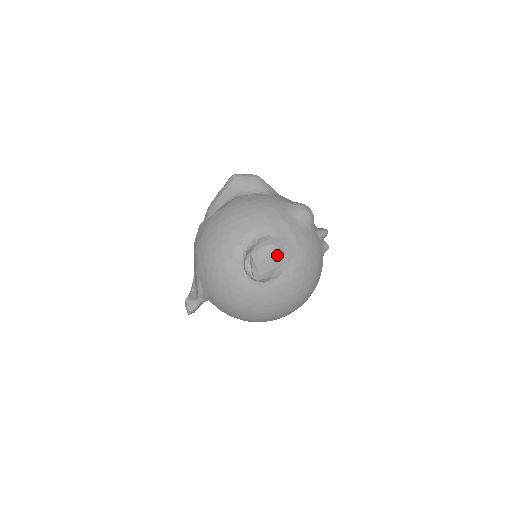
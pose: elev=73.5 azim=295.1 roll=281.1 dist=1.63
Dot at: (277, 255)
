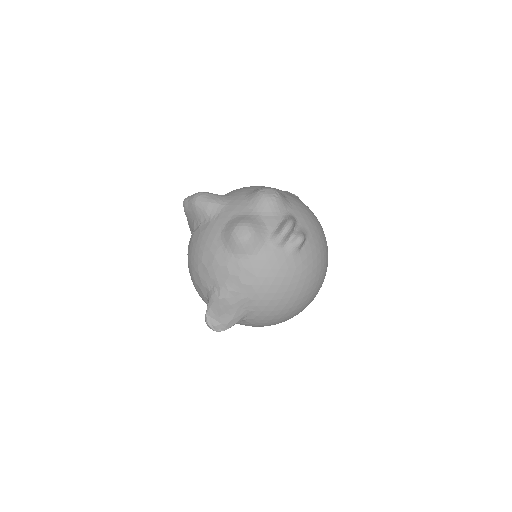
Dot at: (229, 304)
